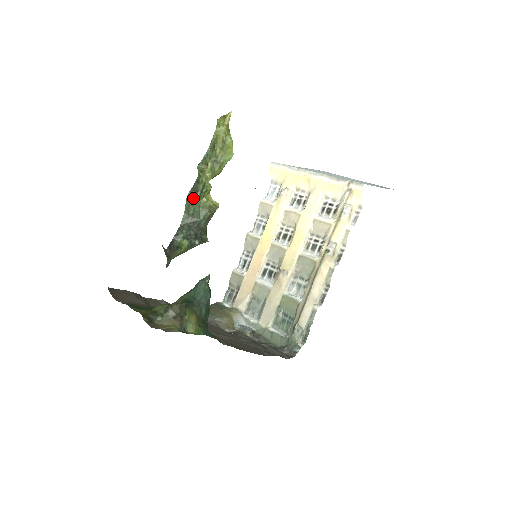
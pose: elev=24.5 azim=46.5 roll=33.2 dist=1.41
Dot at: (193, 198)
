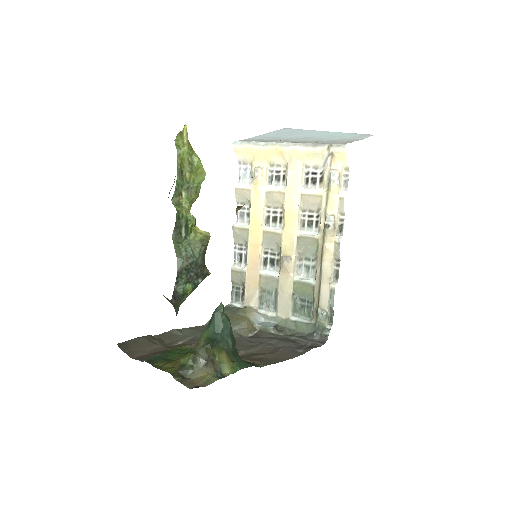
Dot at: (179, 236)
